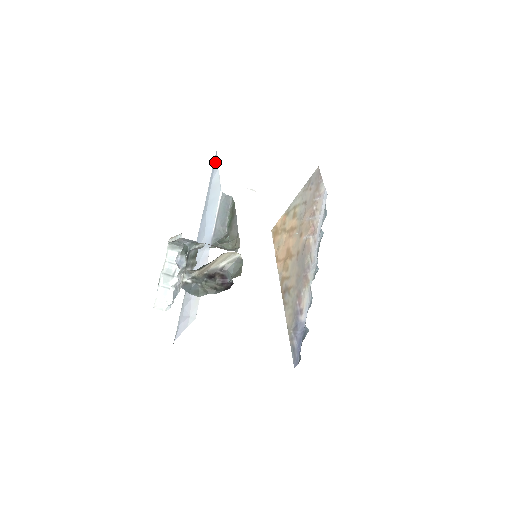
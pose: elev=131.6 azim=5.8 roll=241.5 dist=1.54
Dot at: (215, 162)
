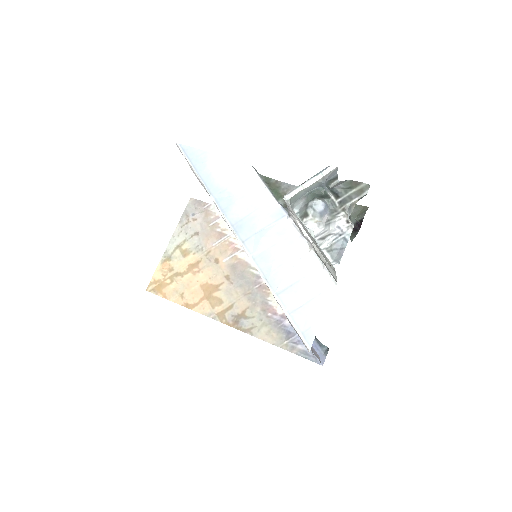
Dot at: (196, 153)
